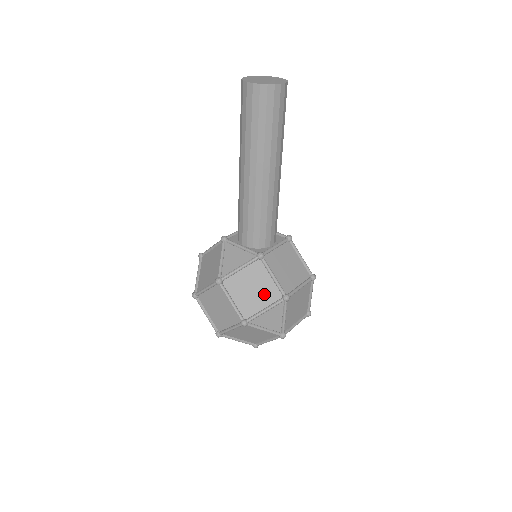
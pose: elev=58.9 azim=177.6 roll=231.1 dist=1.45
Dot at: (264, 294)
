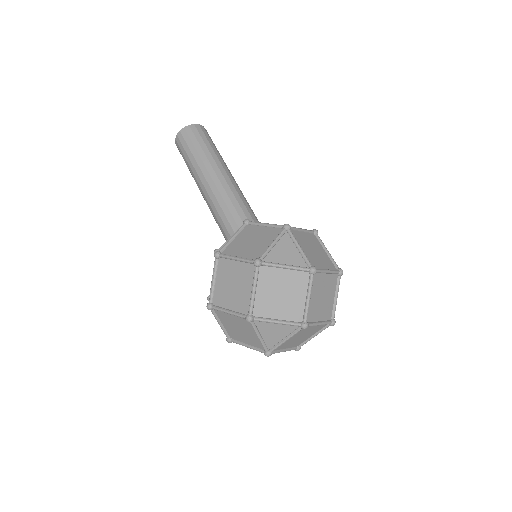
Dot at: (265, 238)
